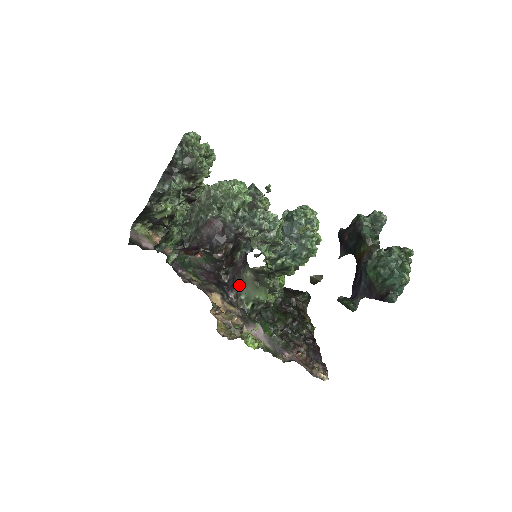
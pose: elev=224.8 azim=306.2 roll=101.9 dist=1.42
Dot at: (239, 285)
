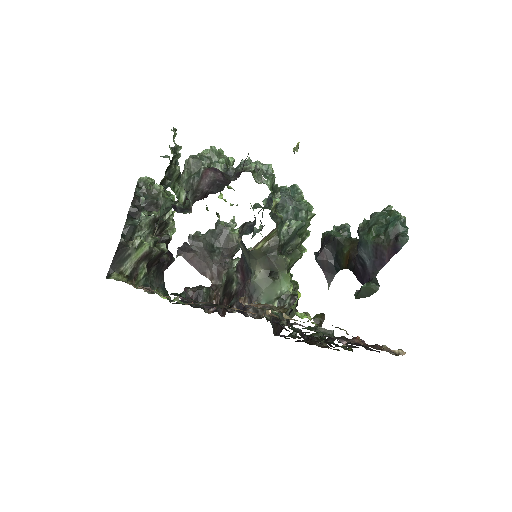
Dot at: (252, 297)
